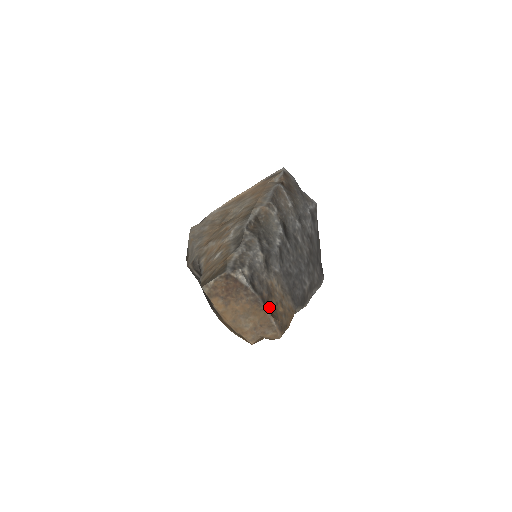
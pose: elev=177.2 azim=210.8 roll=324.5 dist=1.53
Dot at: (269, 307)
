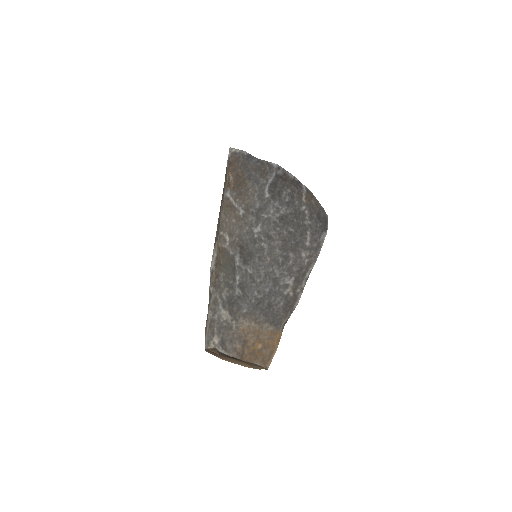
Dot at: (246, 355)
